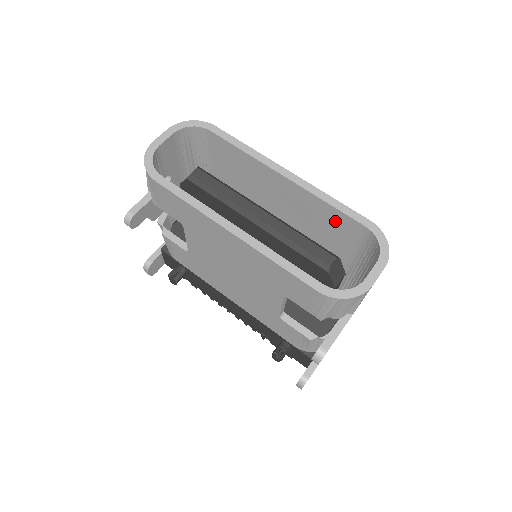
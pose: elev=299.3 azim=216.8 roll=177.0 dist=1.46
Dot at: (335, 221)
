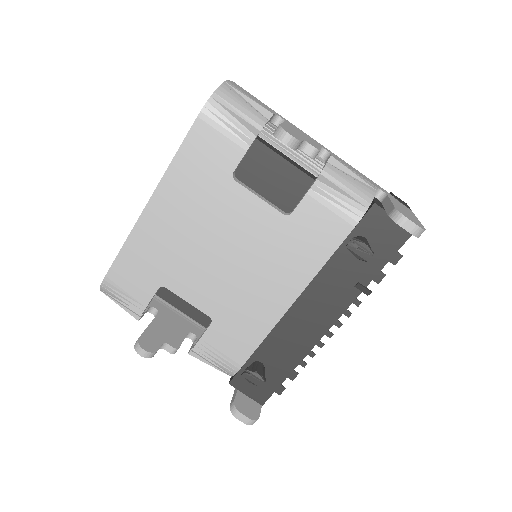
Dot at: occluded
